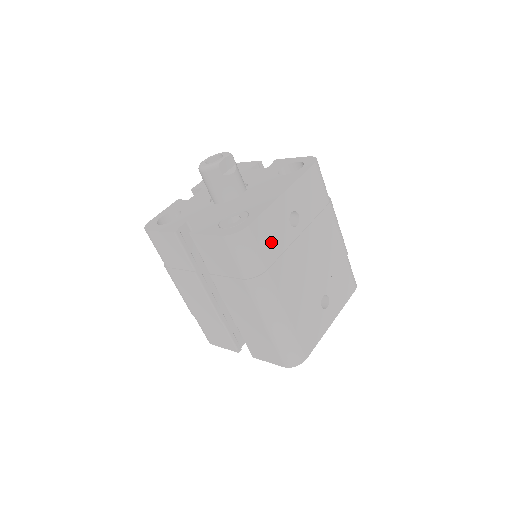
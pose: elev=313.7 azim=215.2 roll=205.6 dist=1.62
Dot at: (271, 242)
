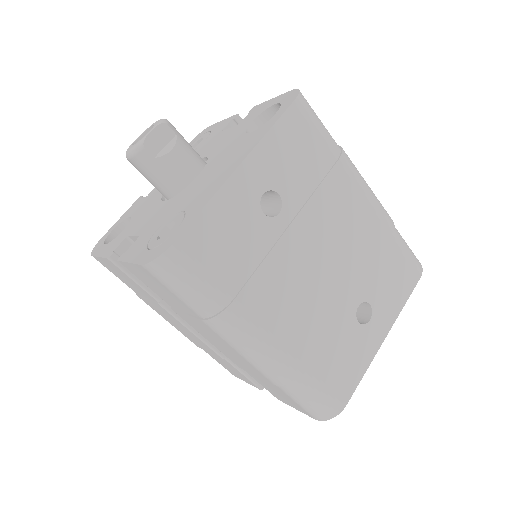
Dot at: (231, 254)
